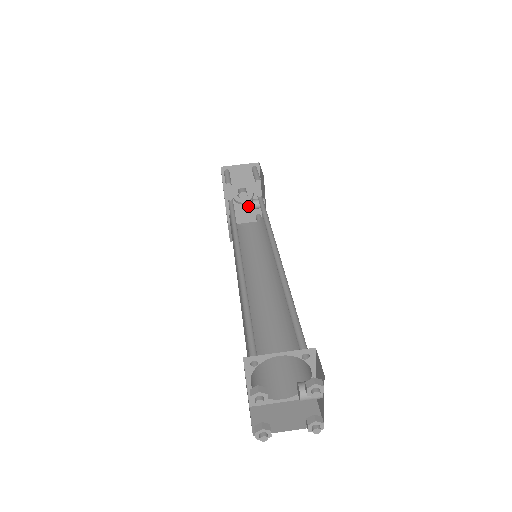
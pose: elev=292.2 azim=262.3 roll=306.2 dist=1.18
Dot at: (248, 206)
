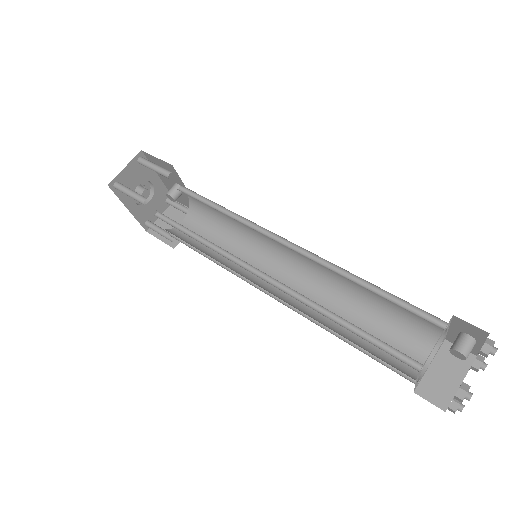
Dot at: (154, 199)
